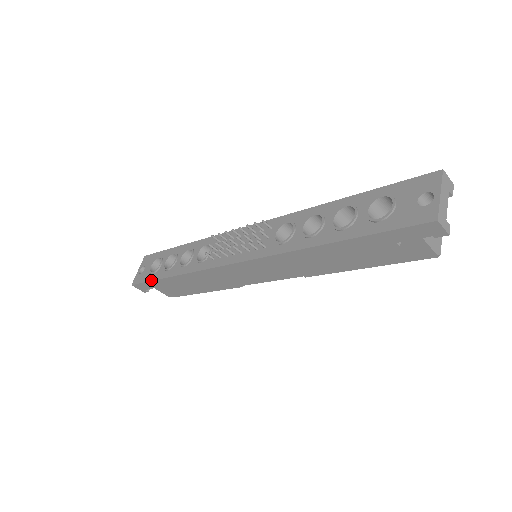
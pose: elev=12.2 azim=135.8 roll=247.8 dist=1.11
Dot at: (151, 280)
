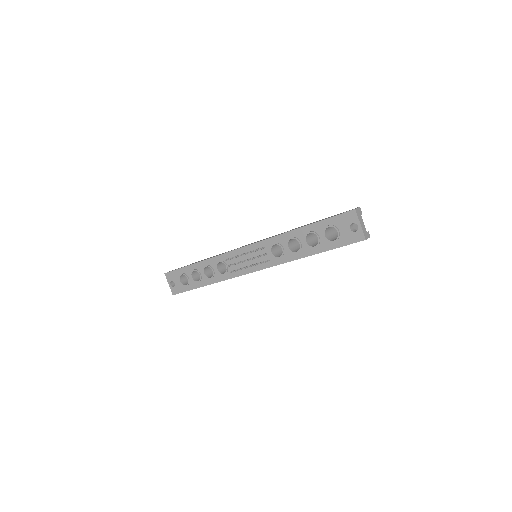
Dot at: (189, 290)
